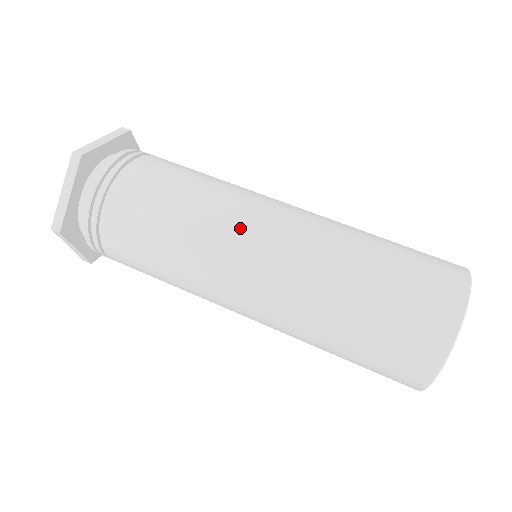
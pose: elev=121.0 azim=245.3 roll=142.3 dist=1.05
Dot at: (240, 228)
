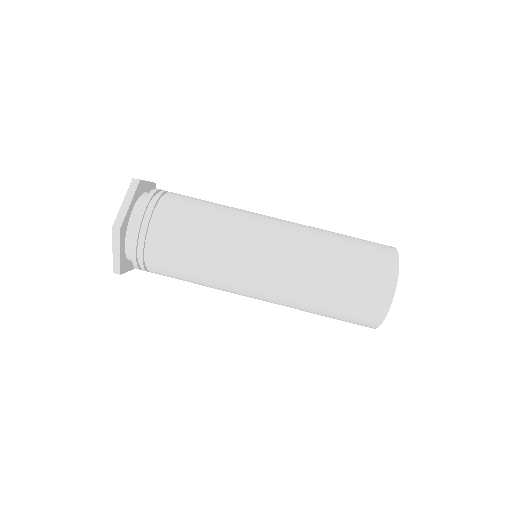
Dot at: (245, 262)
